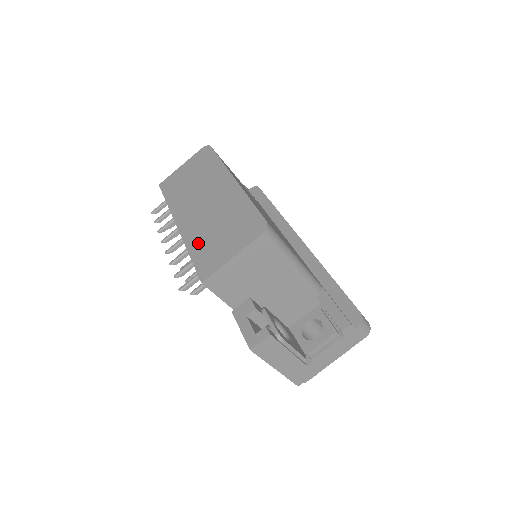
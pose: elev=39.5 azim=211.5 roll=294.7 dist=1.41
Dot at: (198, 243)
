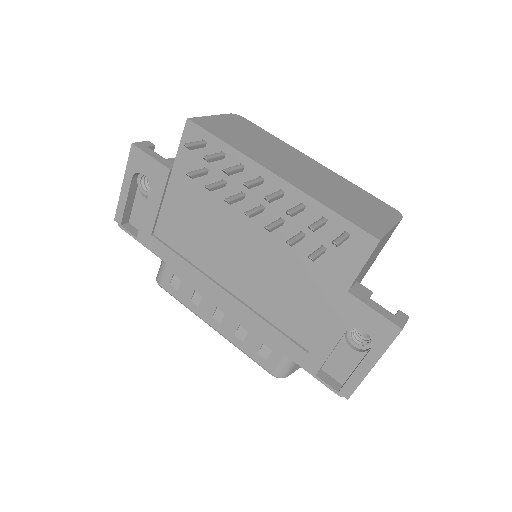
Dot at: (332, 202)
